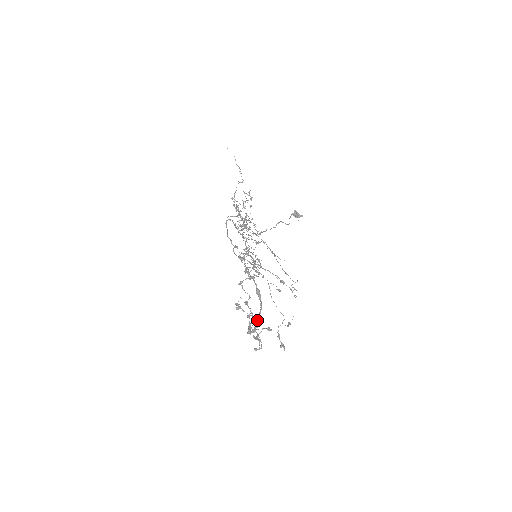
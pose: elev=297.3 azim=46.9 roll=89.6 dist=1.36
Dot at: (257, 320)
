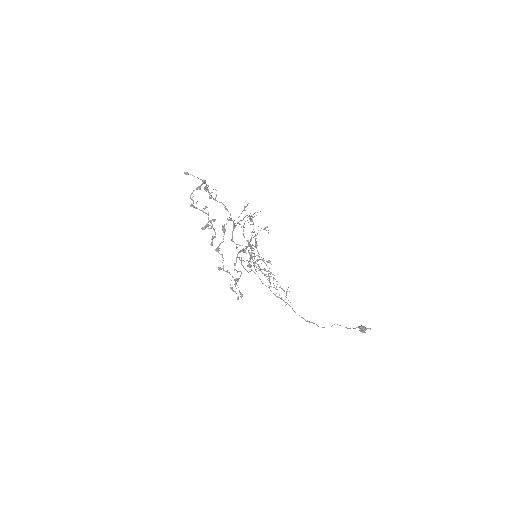
Dot at: (196, 189)
